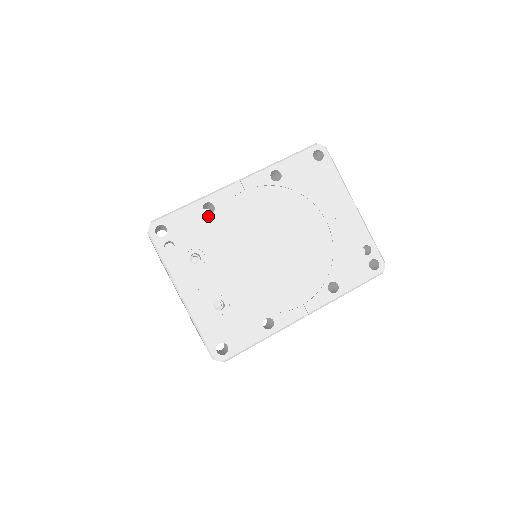
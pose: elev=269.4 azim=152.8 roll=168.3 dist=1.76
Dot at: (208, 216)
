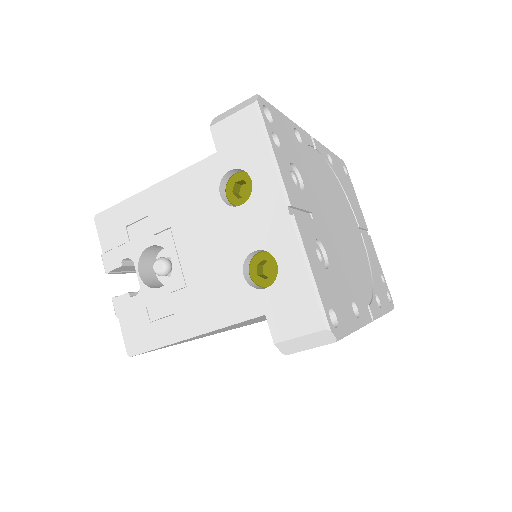
Dot at: (299, 143)
